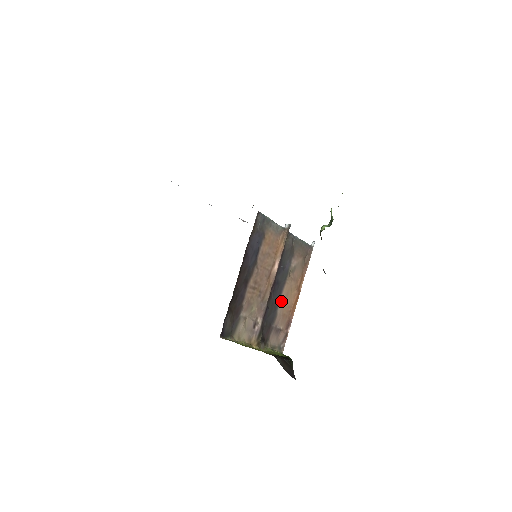
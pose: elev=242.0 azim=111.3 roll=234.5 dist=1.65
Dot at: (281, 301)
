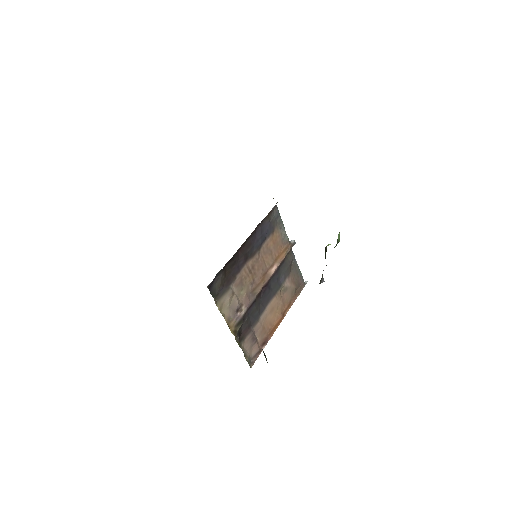
Dot at: (266, 310)
